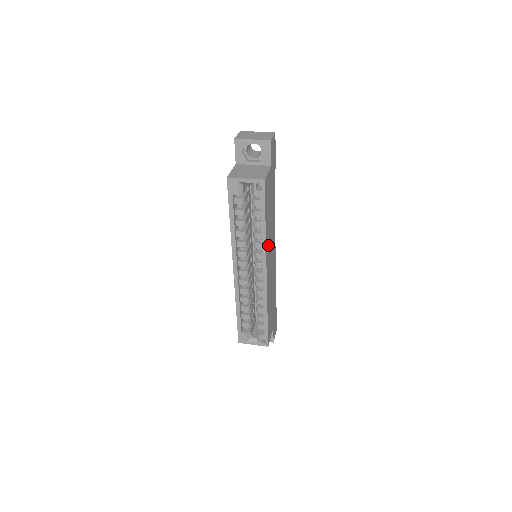
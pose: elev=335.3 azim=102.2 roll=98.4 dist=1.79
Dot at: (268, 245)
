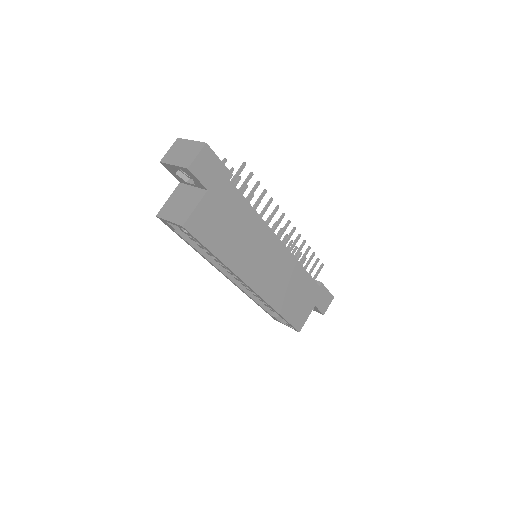
Dot at: (244, 263)
